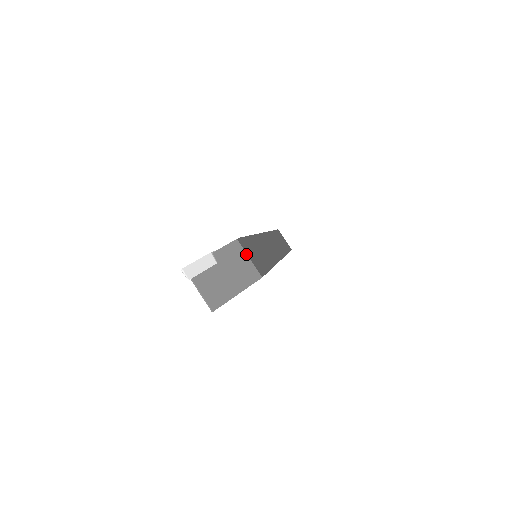
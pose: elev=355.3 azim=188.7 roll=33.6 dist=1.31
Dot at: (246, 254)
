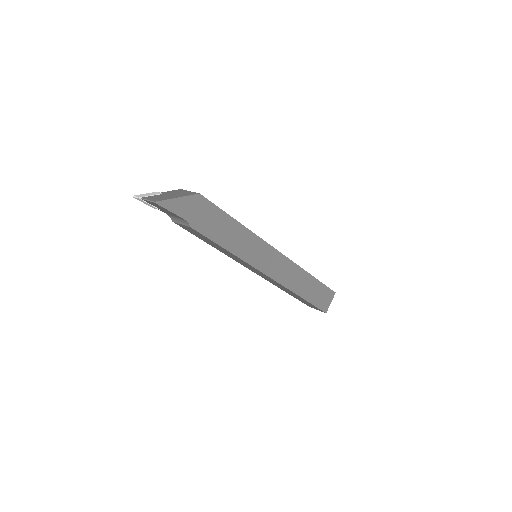
Dot at: (187, 191)
